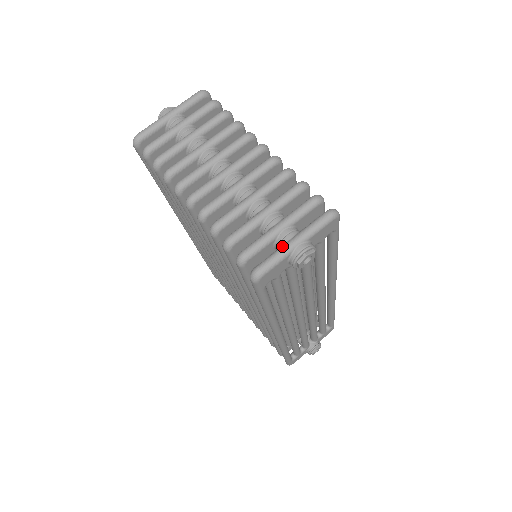
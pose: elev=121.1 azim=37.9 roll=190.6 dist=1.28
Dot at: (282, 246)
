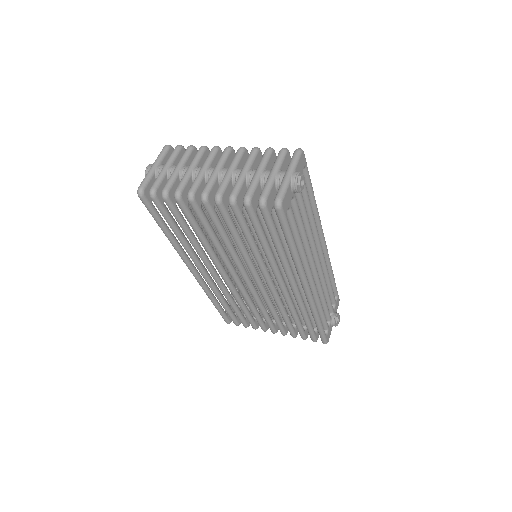
Dot at: (282, 180)
